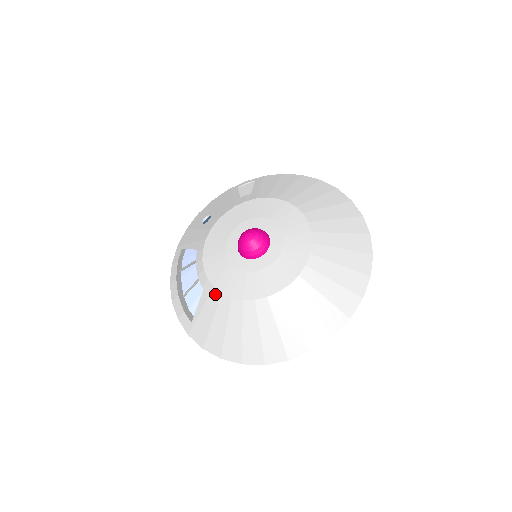
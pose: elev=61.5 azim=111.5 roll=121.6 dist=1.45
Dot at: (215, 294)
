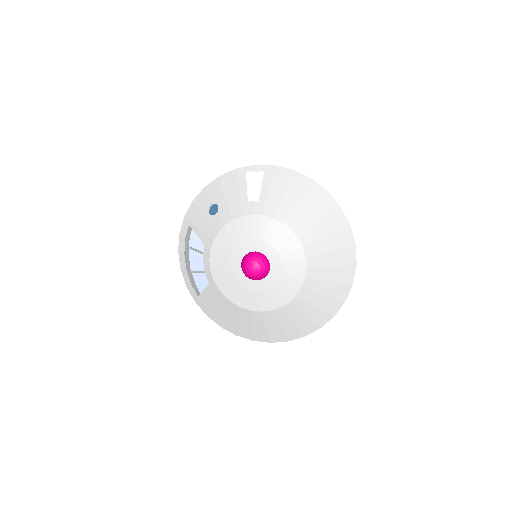
Dot at: (219, 294)
